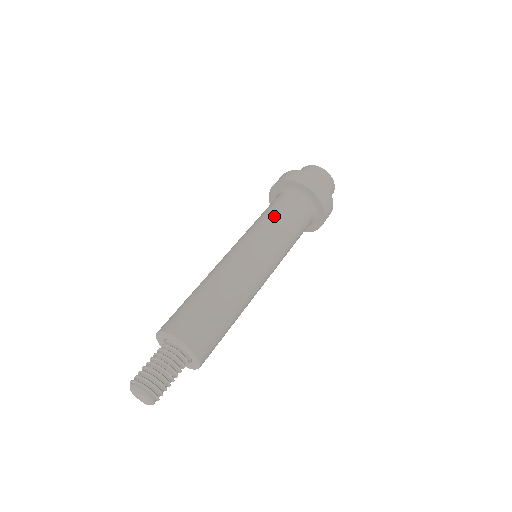
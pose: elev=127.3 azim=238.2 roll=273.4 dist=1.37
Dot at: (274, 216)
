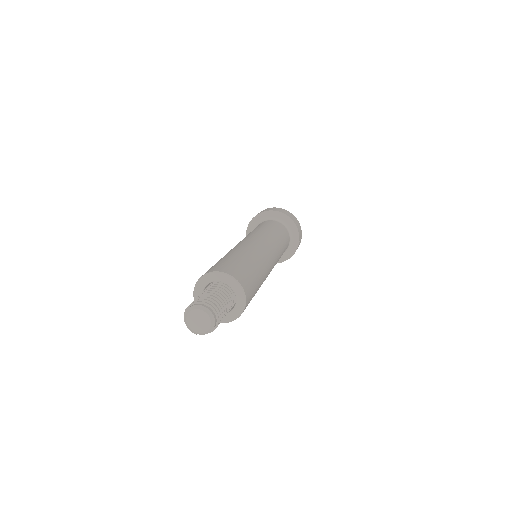
Dot at: (265, 228)
